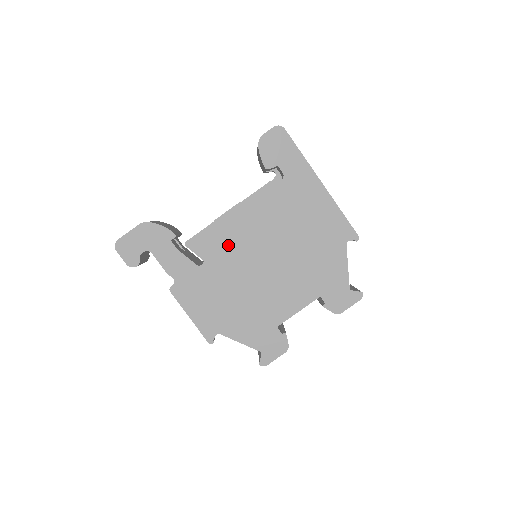
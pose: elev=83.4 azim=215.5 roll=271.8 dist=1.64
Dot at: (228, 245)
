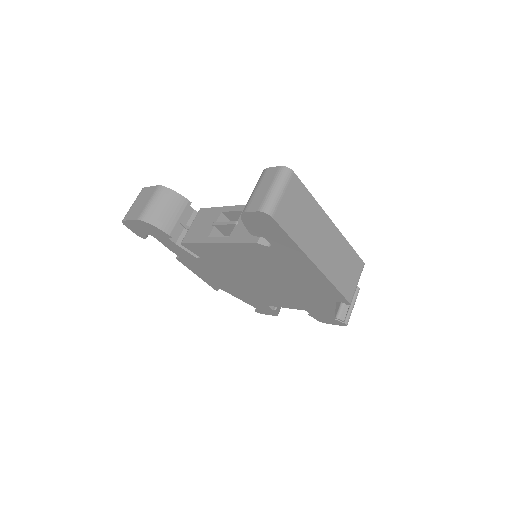
Dot at: (220, 259)
